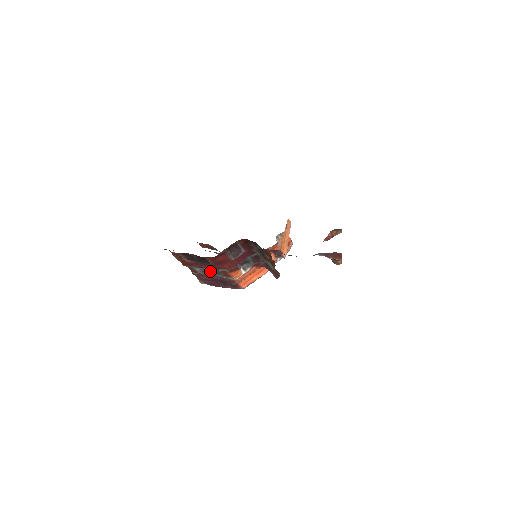
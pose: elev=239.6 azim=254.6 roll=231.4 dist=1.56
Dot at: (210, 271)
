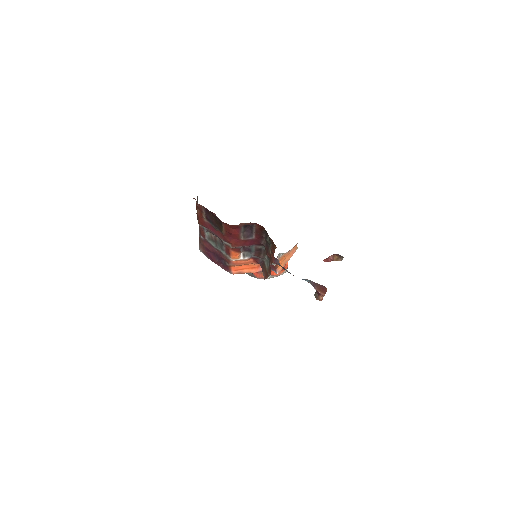
Dot at: (216, 241)
